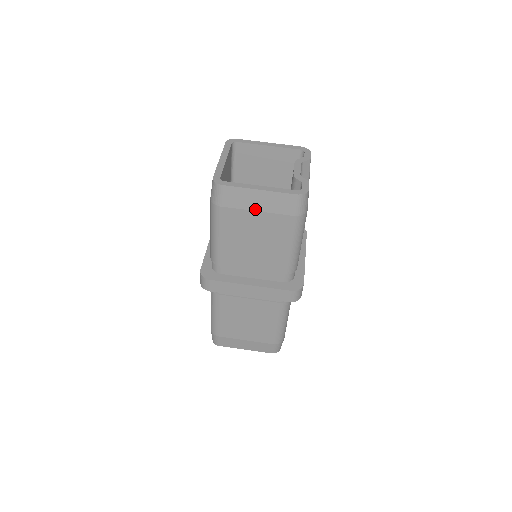
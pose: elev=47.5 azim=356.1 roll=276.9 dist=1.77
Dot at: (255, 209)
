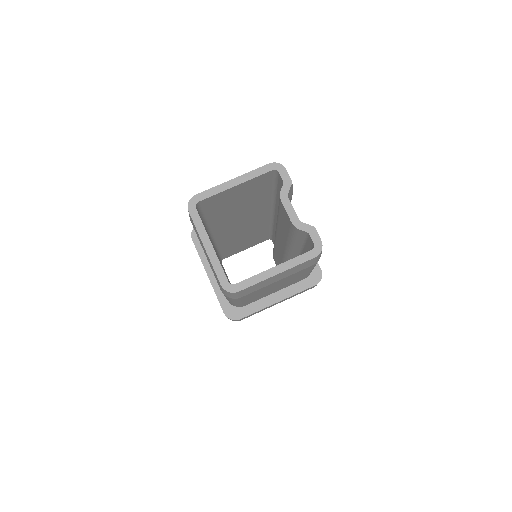
Dot at: (275, 282)
